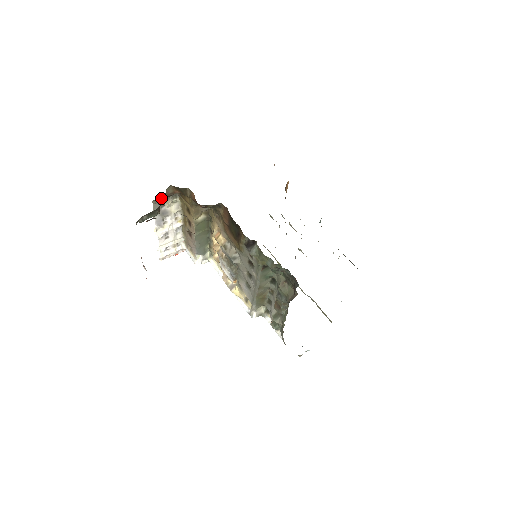
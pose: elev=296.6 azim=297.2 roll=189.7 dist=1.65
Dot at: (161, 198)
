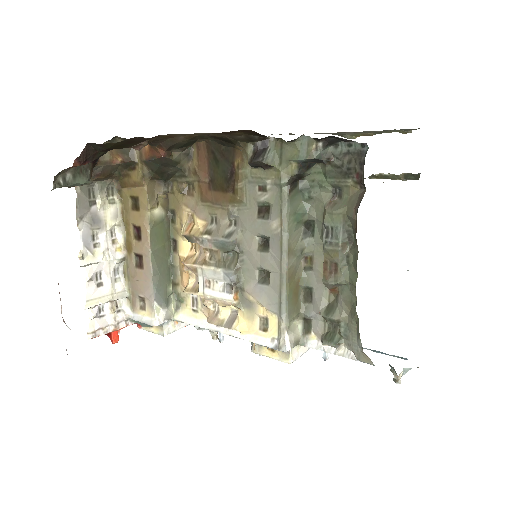
Dot at: occluded
